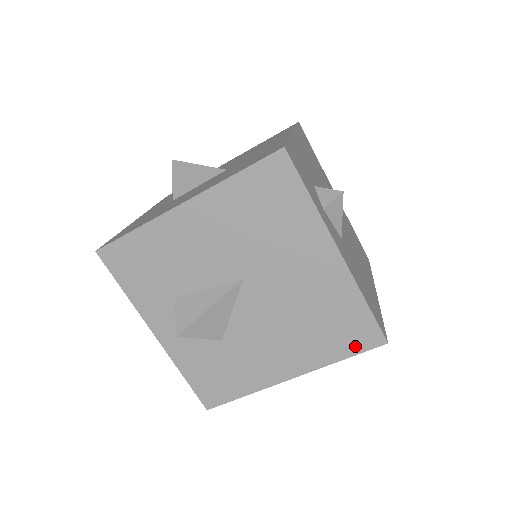
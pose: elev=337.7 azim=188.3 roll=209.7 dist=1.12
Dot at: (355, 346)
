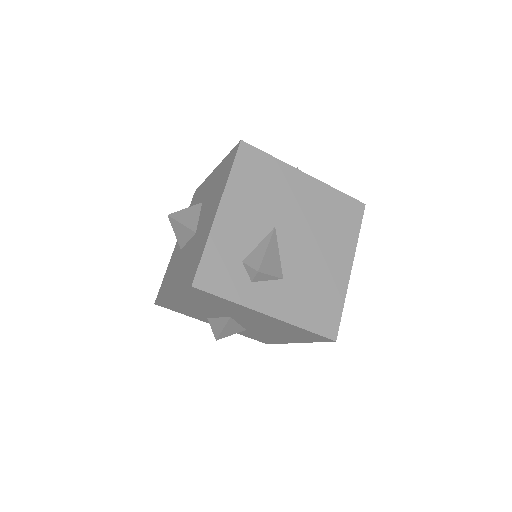
Dot at: (318, 340)
